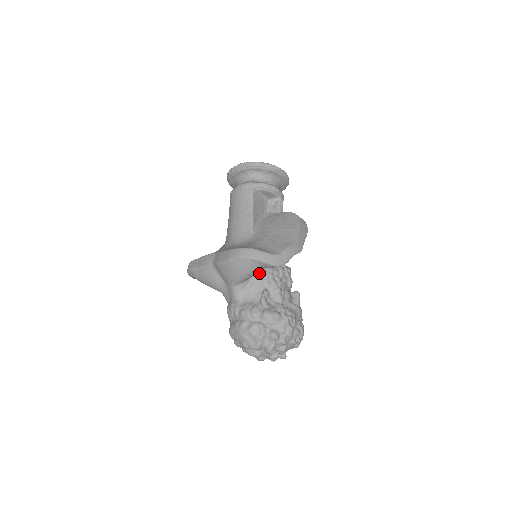
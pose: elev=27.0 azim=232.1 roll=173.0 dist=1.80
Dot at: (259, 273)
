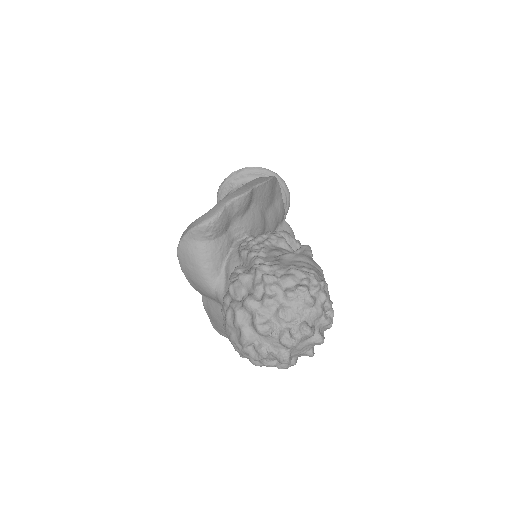
Dot at: (229, 258)
